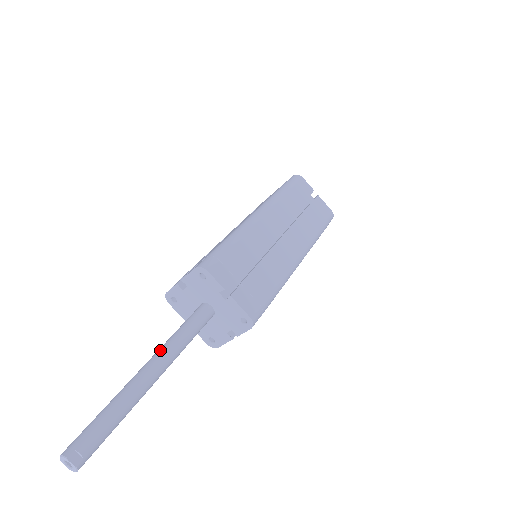
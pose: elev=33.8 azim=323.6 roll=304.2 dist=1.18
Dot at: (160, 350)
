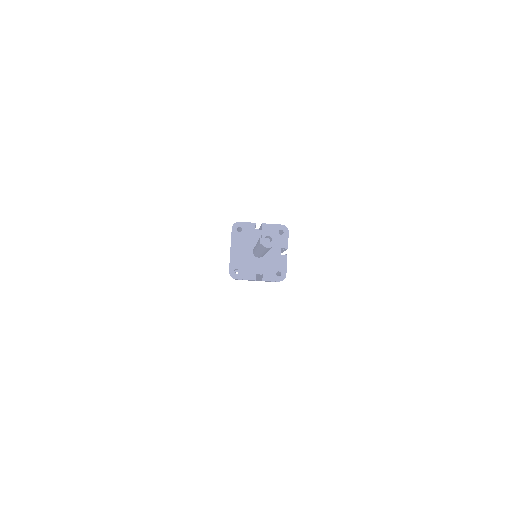
Dot at: occluded
